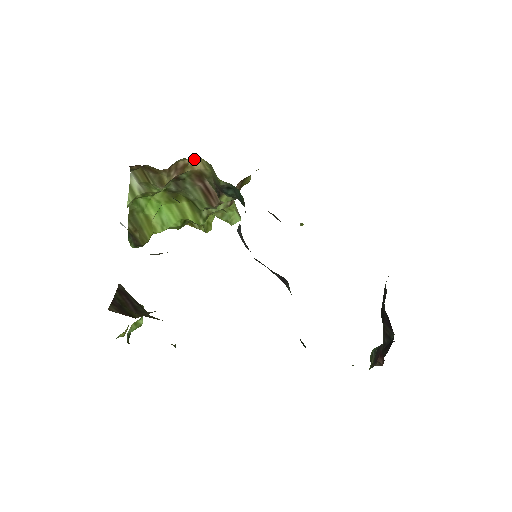
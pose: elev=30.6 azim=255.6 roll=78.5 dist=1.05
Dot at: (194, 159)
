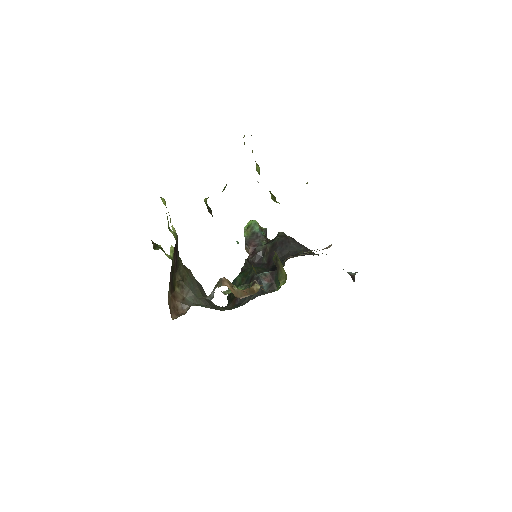
Dot at: occluded
